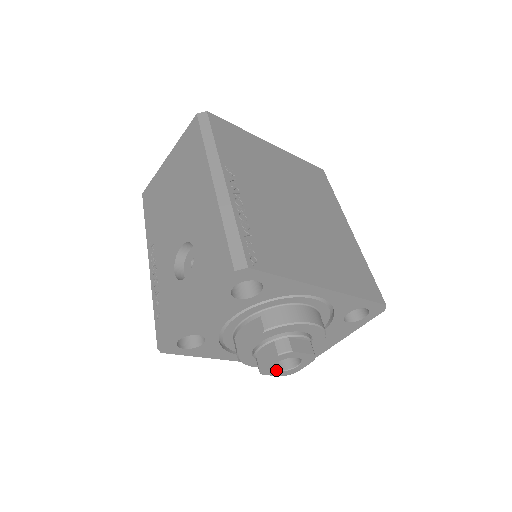
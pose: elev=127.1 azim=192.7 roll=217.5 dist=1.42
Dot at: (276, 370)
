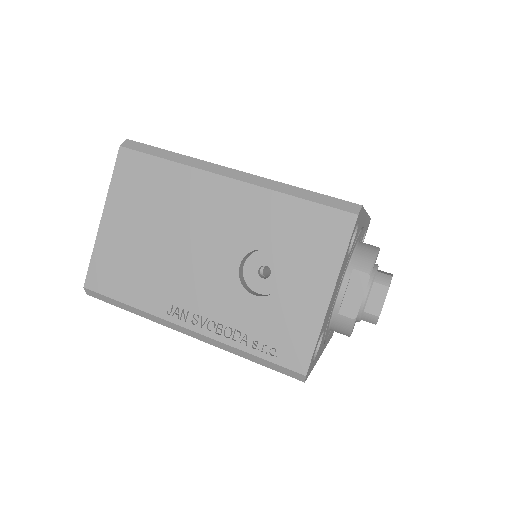
Dot at: occluded
